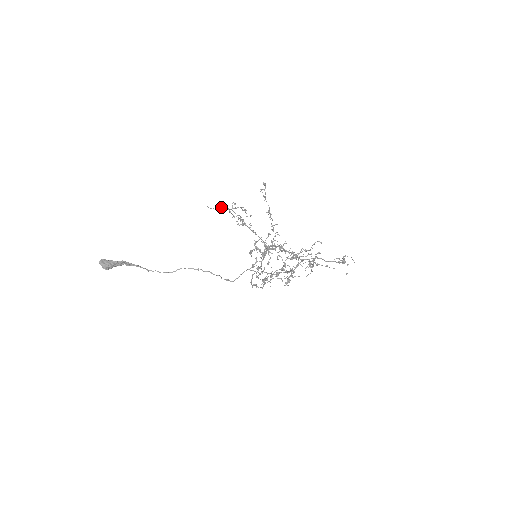
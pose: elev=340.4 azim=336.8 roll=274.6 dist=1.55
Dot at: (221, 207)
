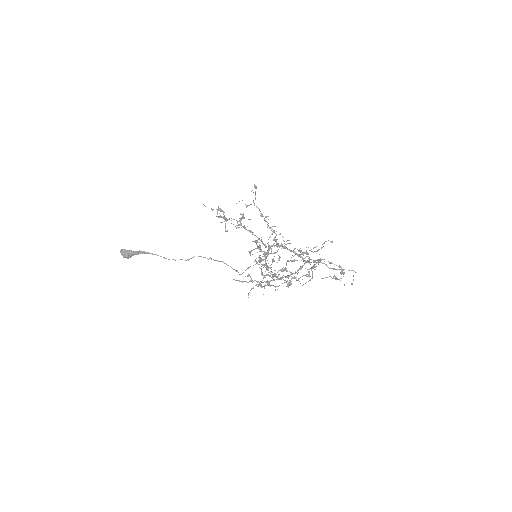
Dot at: occluded
